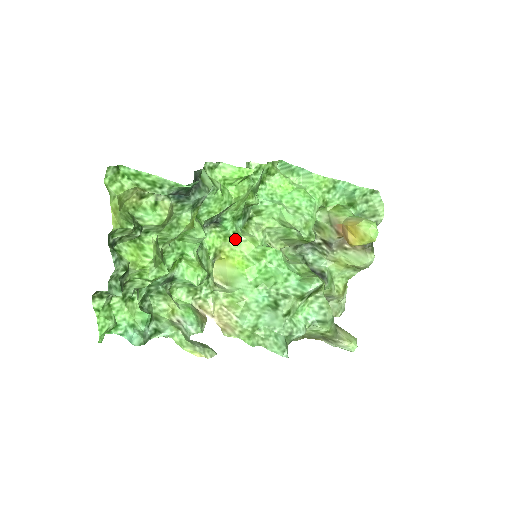
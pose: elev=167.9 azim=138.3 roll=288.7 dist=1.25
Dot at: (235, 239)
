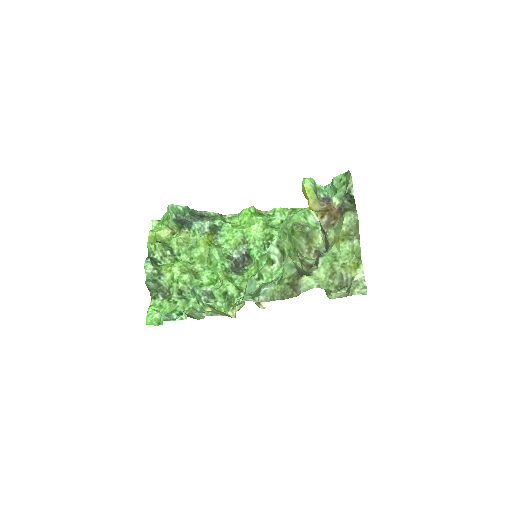
Dot at: occluded
